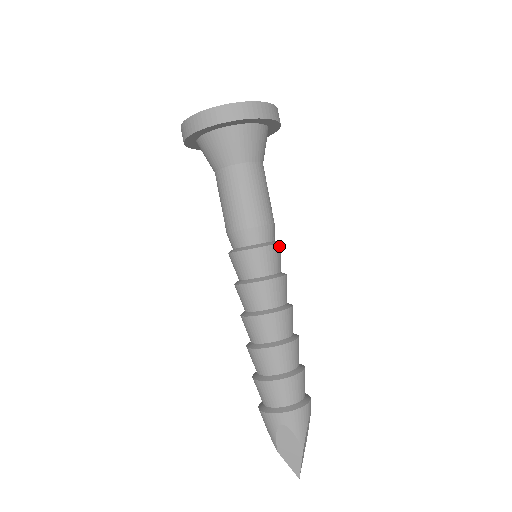
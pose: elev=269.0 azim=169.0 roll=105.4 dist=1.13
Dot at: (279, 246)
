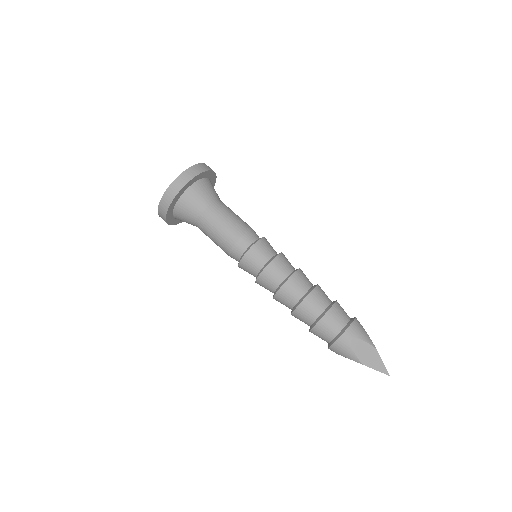
Dot at: (266, 239)
